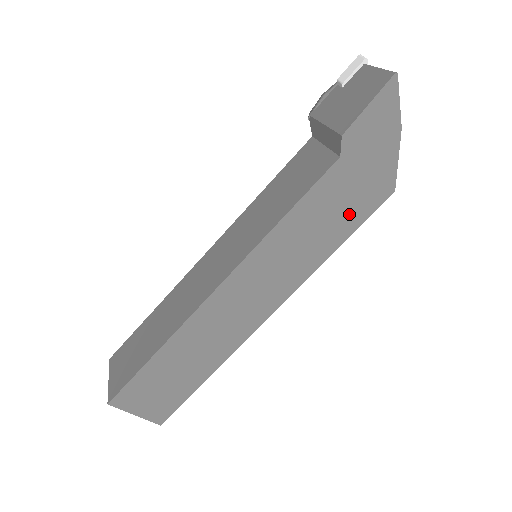
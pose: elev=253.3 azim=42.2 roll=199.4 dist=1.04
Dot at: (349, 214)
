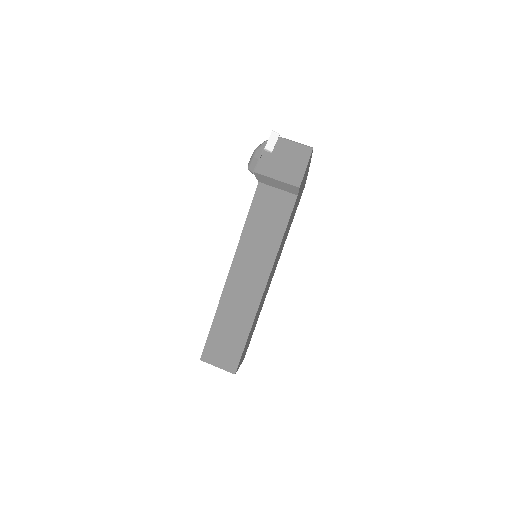
Dot at: (295, 211)
